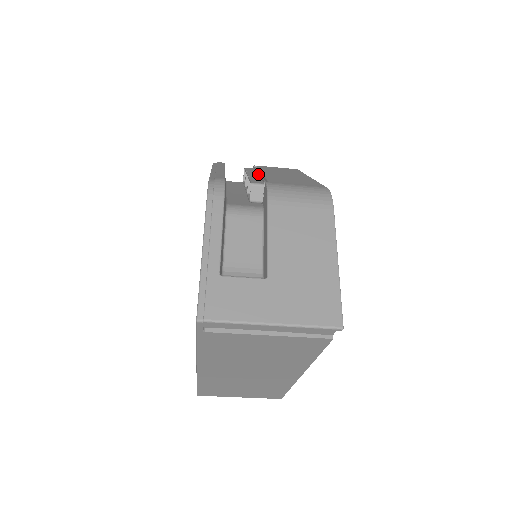
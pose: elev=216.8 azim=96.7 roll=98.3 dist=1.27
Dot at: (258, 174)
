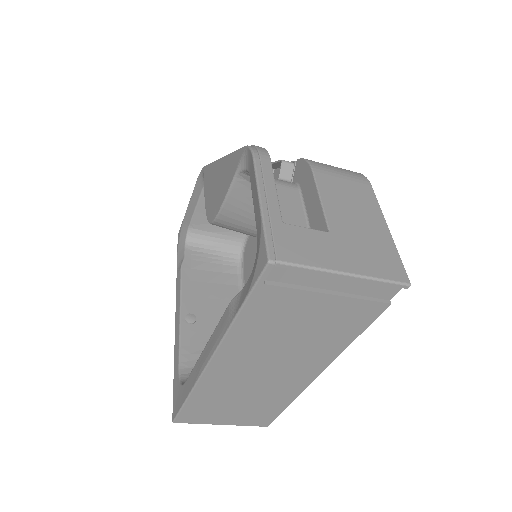
Dot at: occluded
